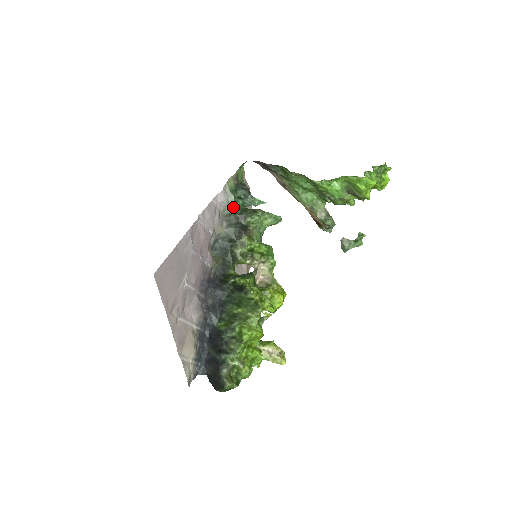
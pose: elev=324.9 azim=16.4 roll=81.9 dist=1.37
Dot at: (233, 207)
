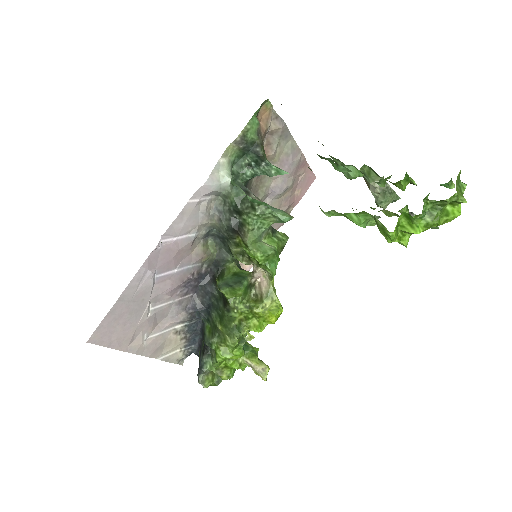
Dot at: (228, 195)
